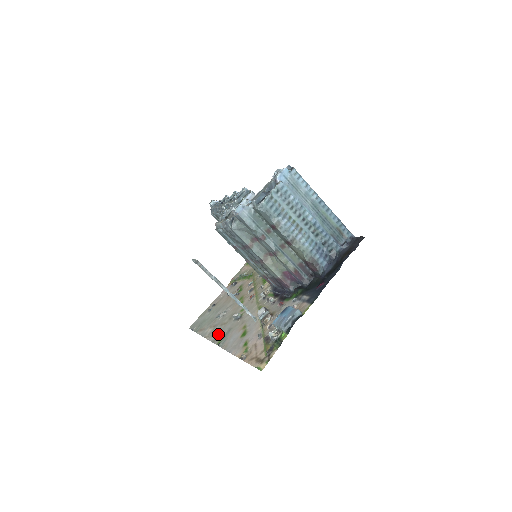
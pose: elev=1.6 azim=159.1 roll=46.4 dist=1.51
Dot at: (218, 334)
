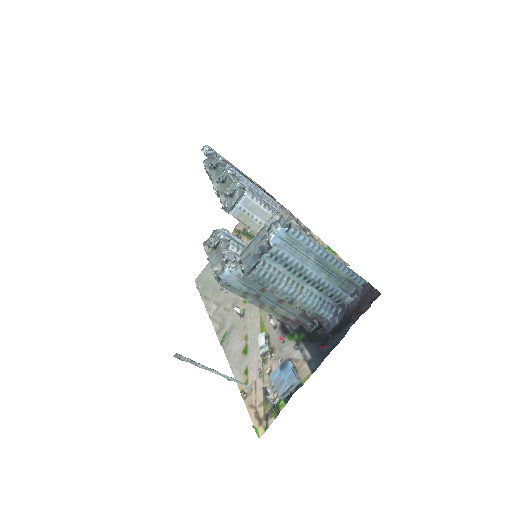
Dot at: (221, 324)
